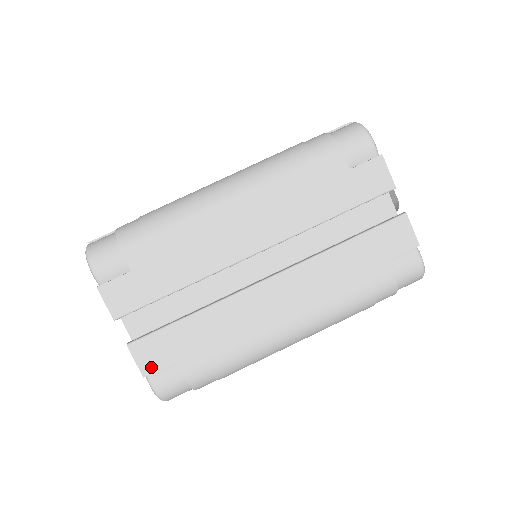
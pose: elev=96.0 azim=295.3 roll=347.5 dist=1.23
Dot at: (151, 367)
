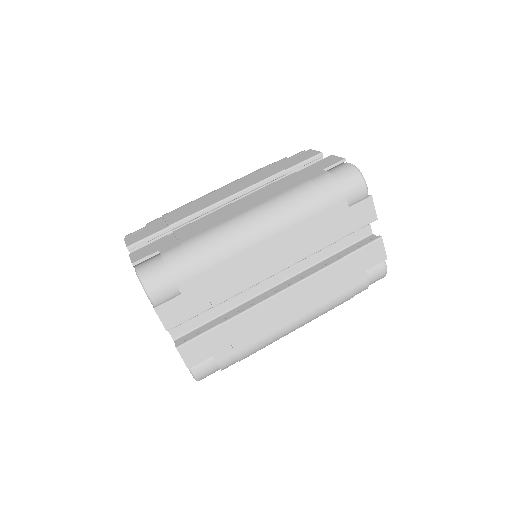
Dot at: (140, 258)
